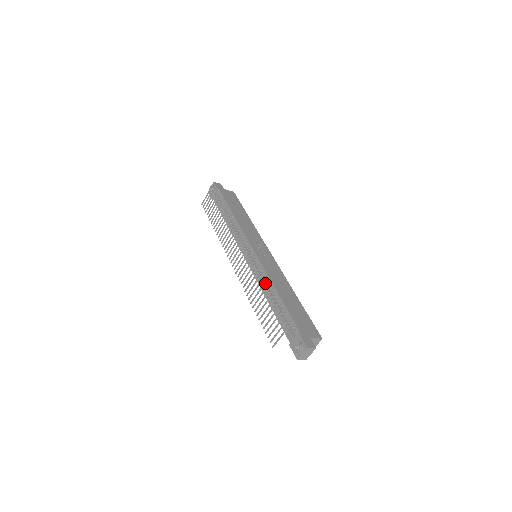
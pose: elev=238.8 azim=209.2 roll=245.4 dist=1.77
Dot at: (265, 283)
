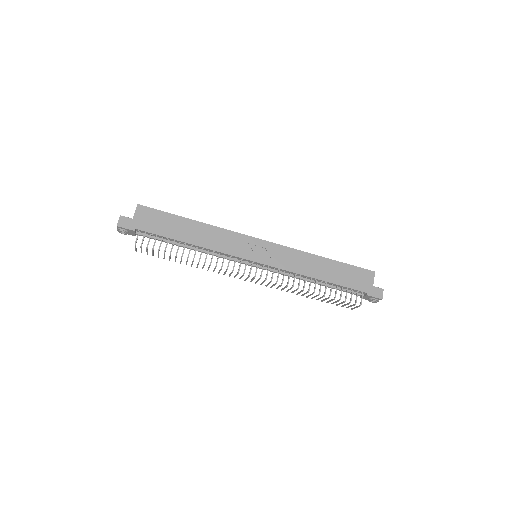
Dot at: (304, 284)
